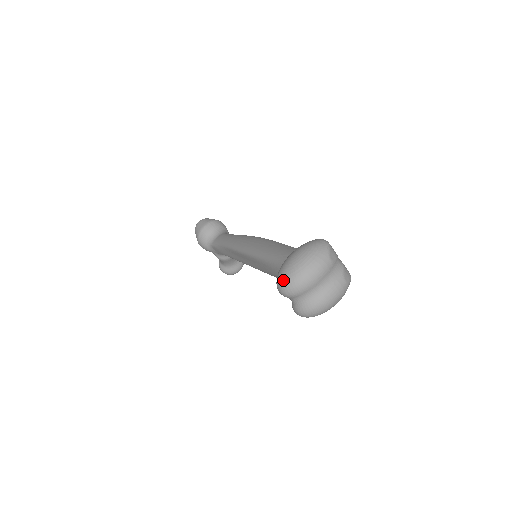
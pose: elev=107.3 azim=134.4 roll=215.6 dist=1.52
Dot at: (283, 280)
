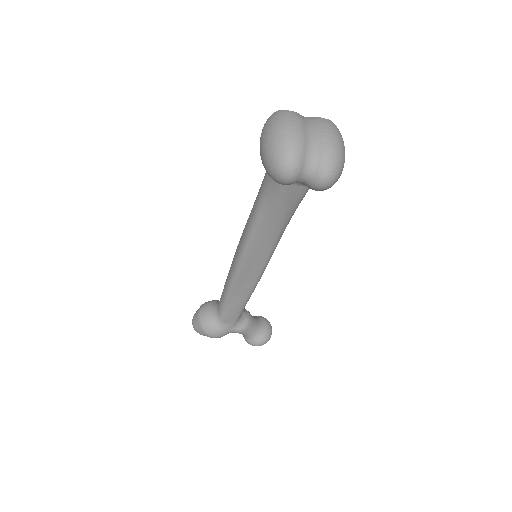
Dot at: (275, 162)
